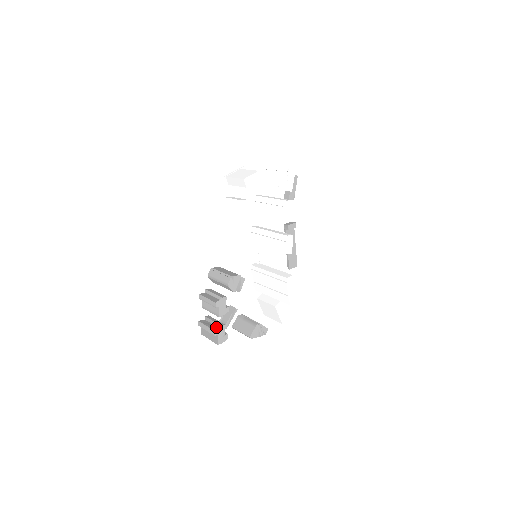
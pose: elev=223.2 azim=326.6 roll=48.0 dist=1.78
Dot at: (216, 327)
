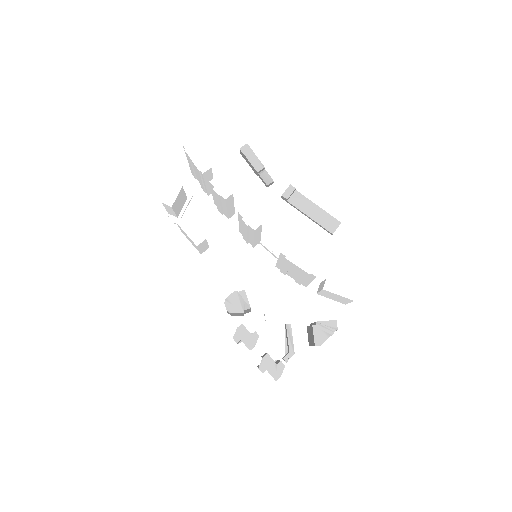
Dot at: occluded
